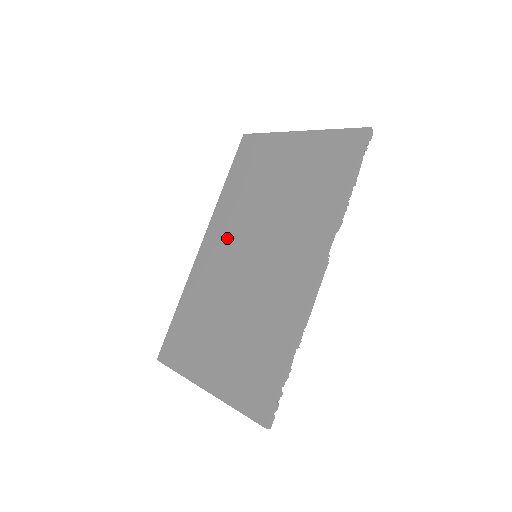
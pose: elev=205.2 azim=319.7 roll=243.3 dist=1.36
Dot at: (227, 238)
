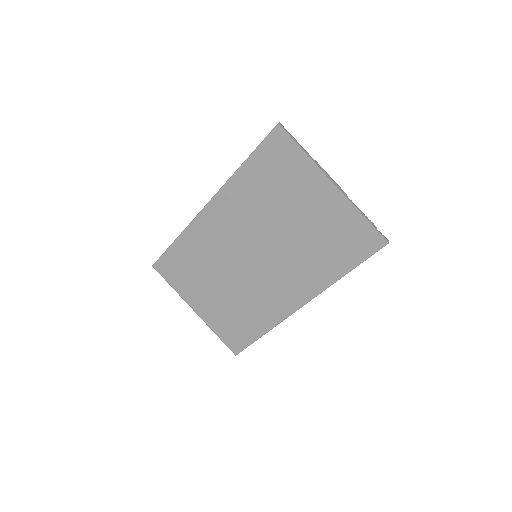
Dot at: (234, 223)
